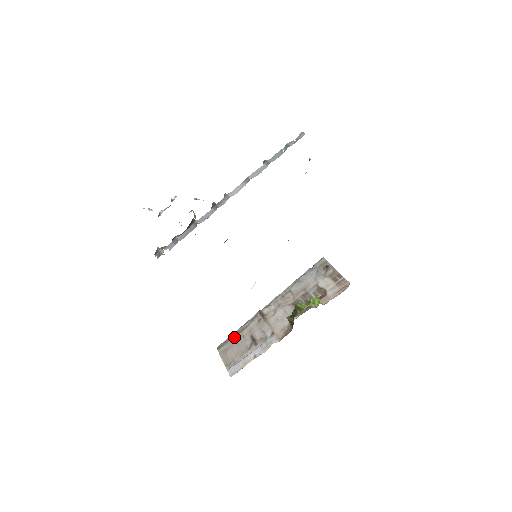
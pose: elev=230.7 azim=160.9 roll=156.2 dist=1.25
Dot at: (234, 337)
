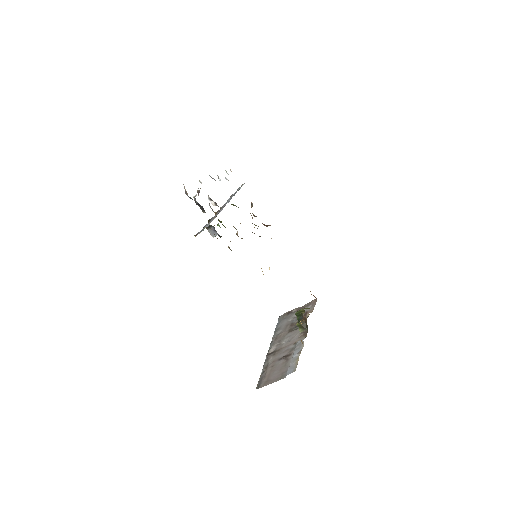
Dot at: (264, 374)
